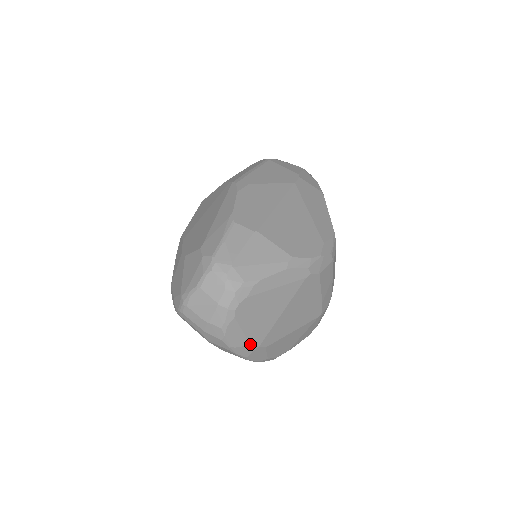
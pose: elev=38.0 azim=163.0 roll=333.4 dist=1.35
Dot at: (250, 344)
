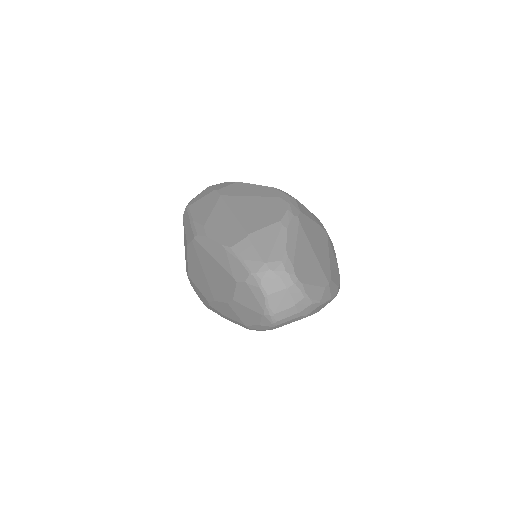
Dot at: (324, 288)
